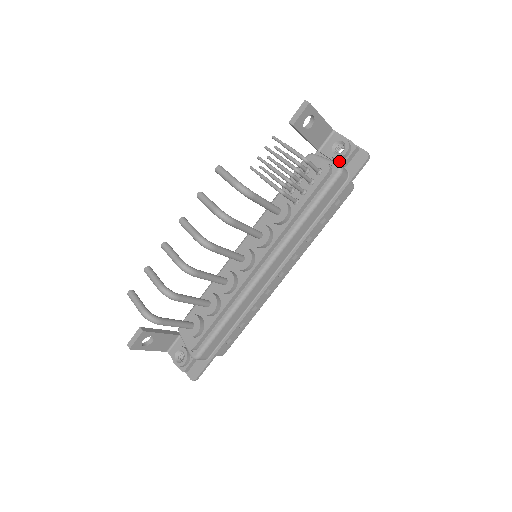
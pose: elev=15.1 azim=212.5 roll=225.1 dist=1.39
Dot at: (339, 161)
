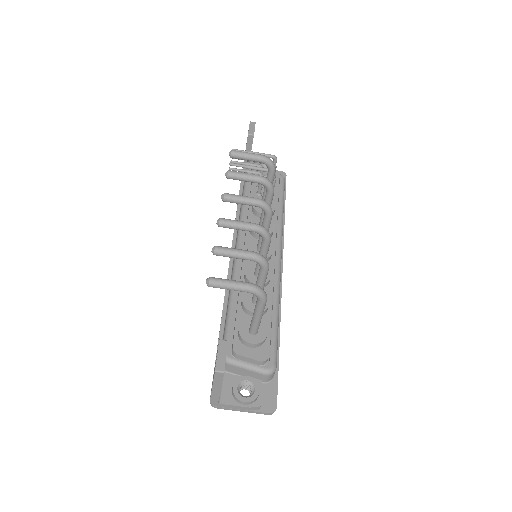
Dot at: occluded
